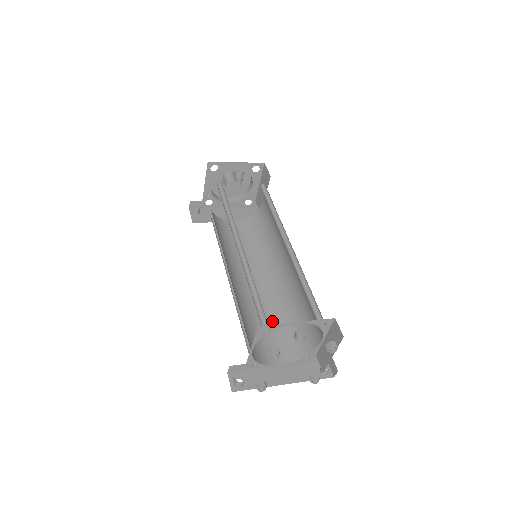
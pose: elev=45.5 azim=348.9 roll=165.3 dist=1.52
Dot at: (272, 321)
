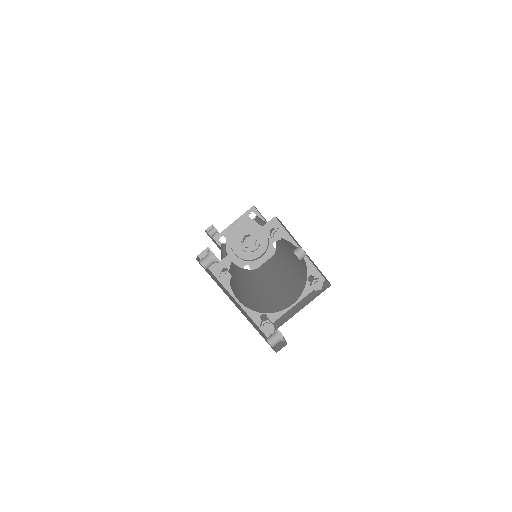
Dot at: (241, 292)
